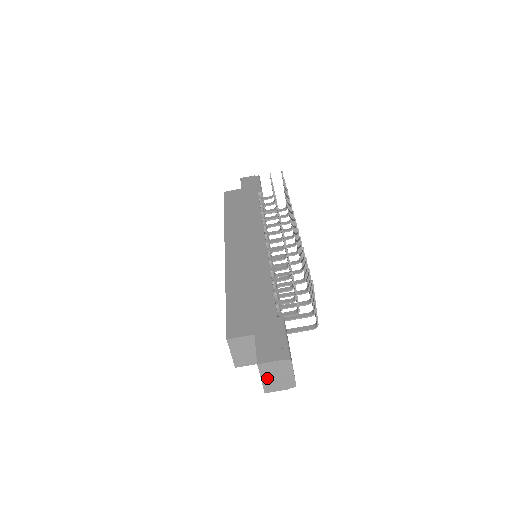
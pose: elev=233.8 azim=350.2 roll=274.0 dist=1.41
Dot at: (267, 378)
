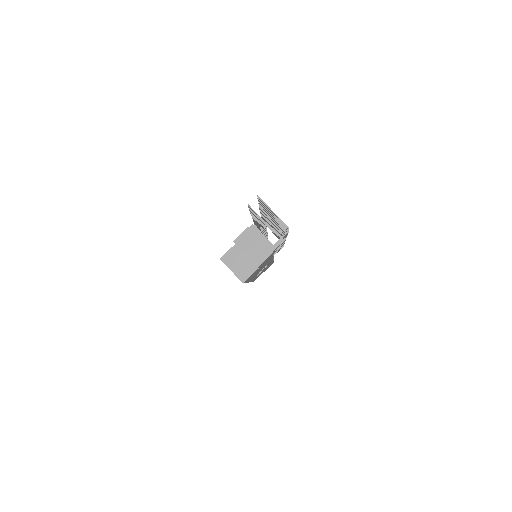
Dot at: (249, 251)
